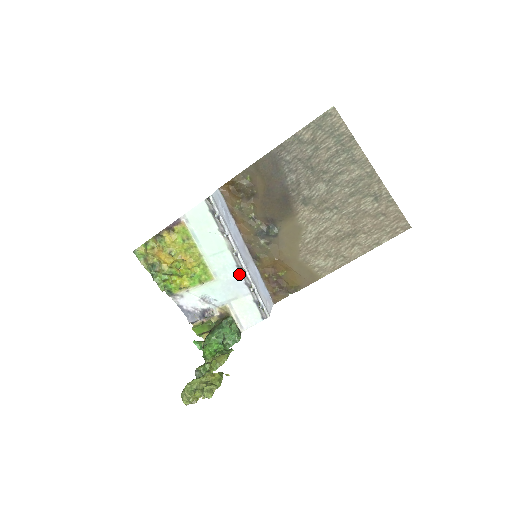
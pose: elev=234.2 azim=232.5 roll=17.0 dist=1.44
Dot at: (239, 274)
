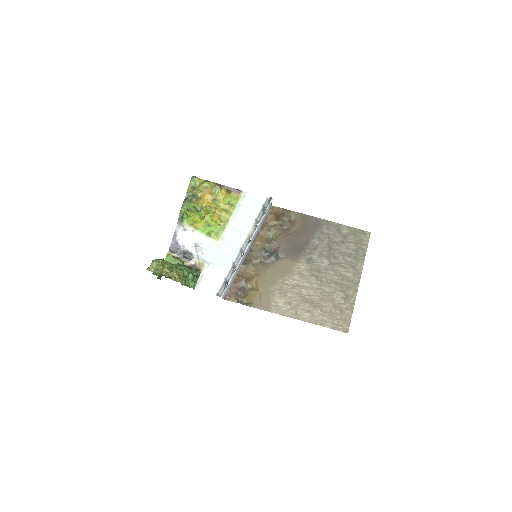
Dot at: (236, 254)
